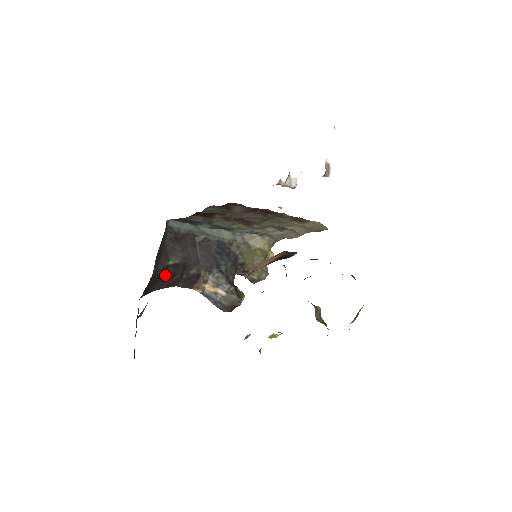
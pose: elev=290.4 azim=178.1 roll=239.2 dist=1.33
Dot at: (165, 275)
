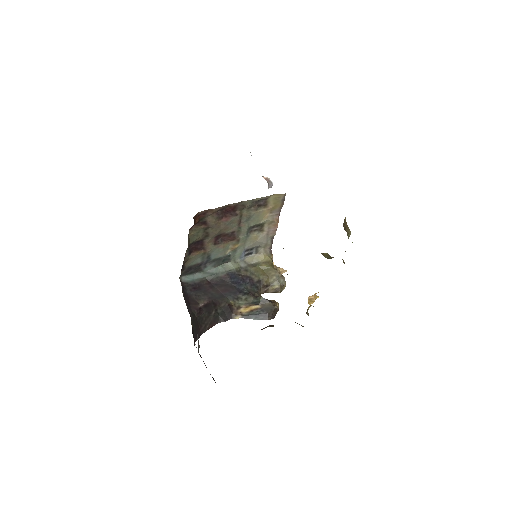
Dot at: (202, 315)
